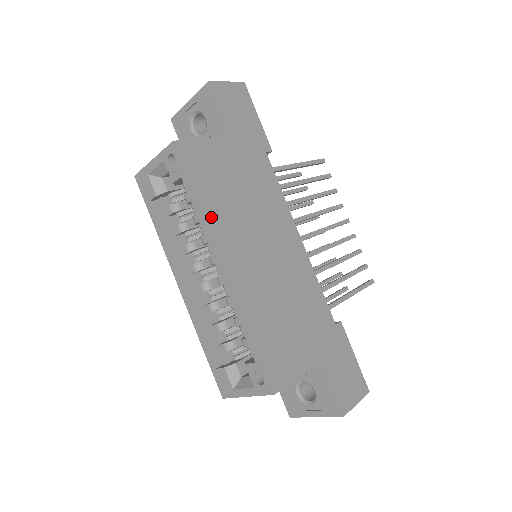
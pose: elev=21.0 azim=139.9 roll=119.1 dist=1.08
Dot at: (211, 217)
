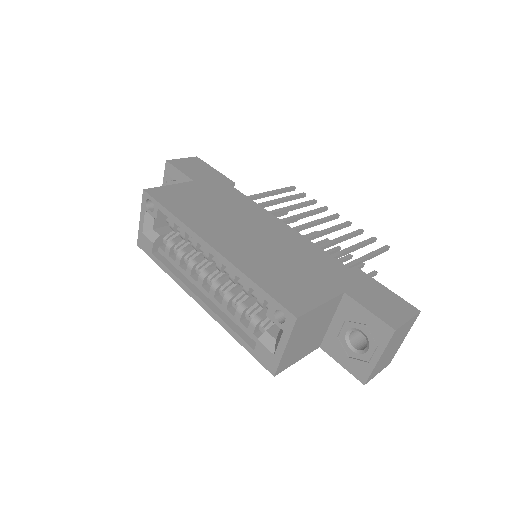
Dot at: (188, 221)
